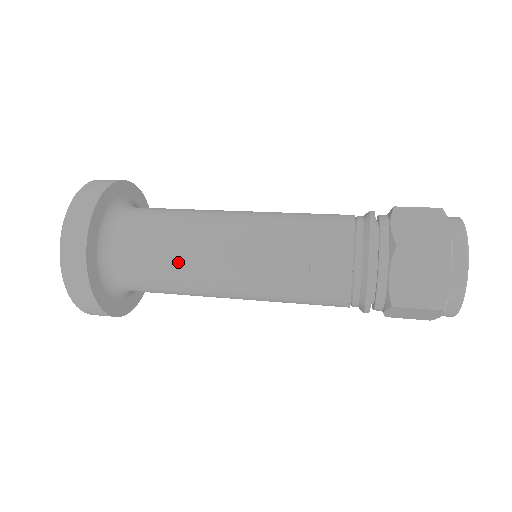
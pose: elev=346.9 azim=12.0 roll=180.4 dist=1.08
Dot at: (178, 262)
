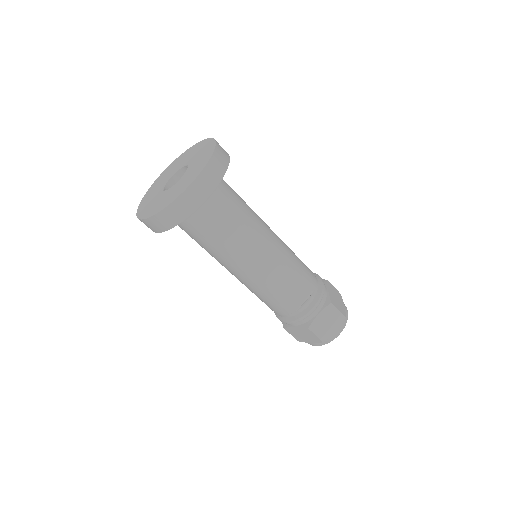
Dot at: (238, 236)
